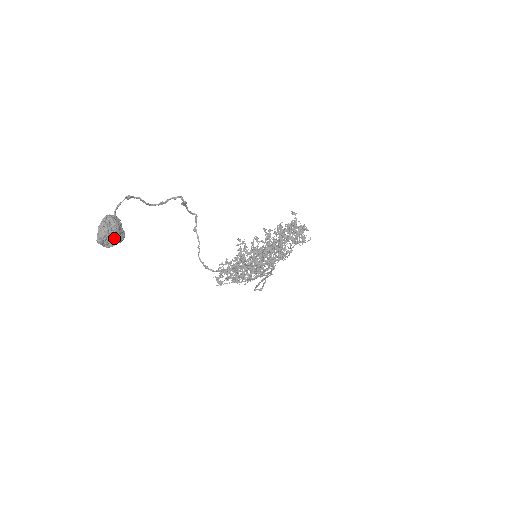
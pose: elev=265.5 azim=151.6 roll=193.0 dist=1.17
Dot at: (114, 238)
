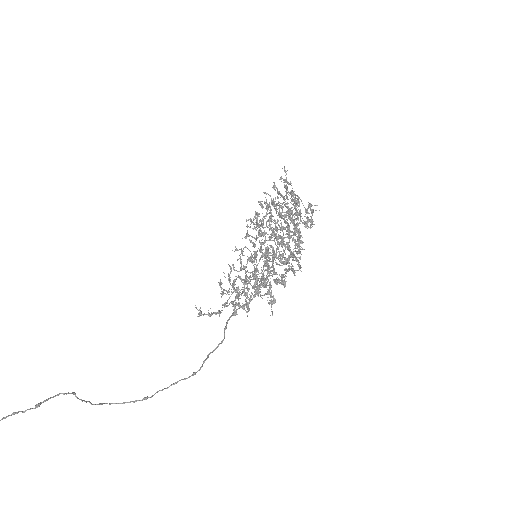
Dot at: out of frame
